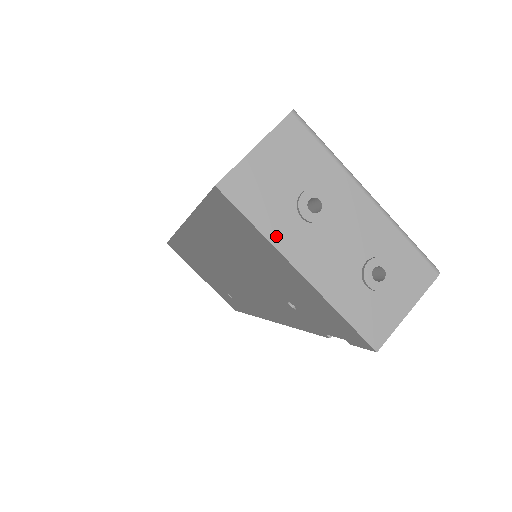
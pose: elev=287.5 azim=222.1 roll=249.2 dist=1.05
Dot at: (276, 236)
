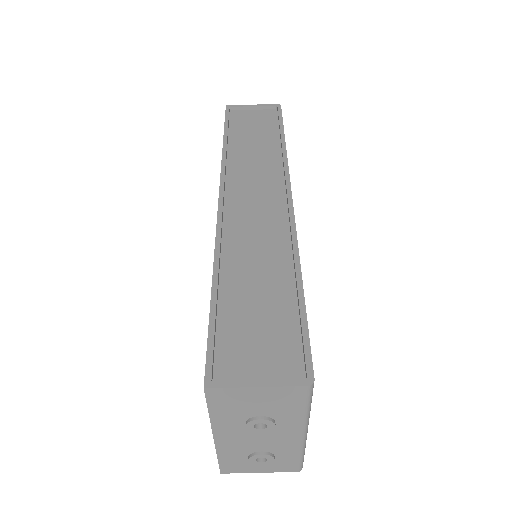
Dot at: (218, 421)
